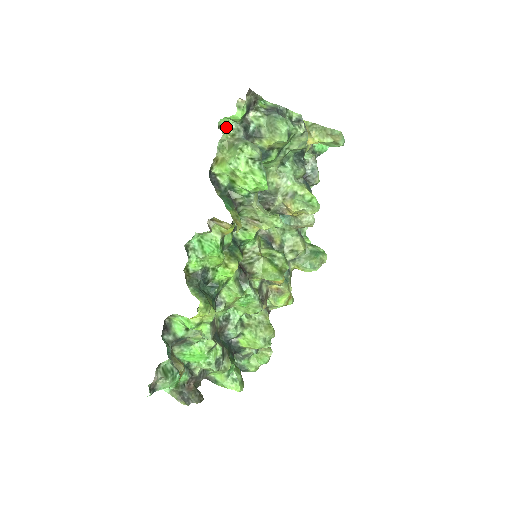
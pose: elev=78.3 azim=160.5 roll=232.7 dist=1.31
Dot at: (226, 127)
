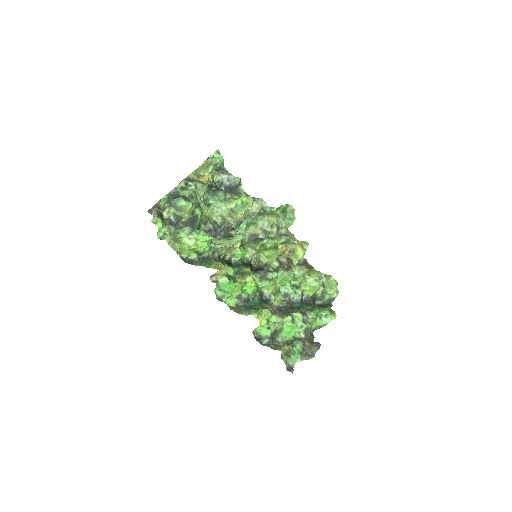
Dot at: (163, 234)
